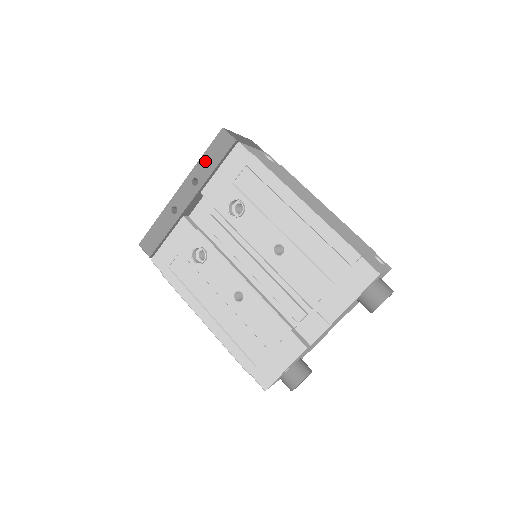
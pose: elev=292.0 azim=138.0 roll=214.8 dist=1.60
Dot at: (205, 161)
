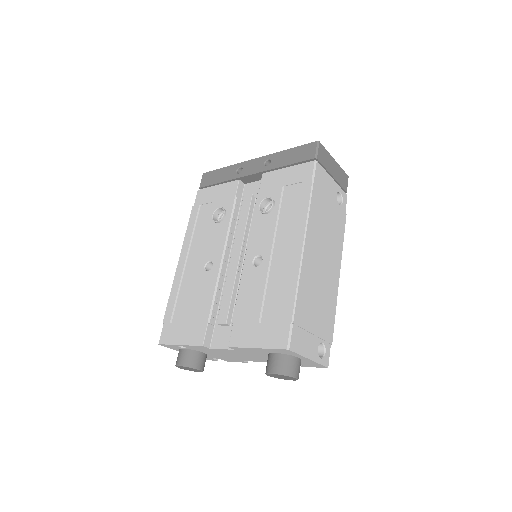
Dot at: (286, 154)
